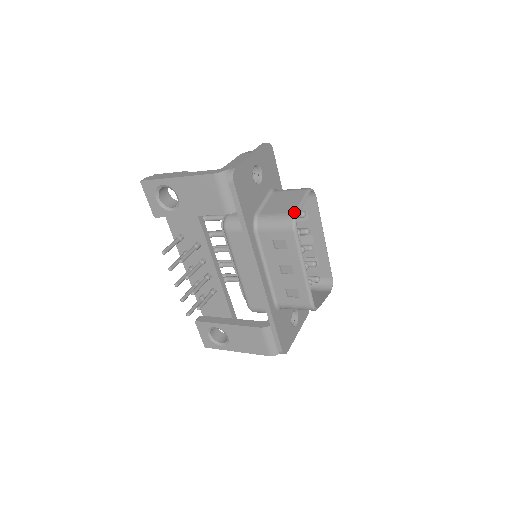
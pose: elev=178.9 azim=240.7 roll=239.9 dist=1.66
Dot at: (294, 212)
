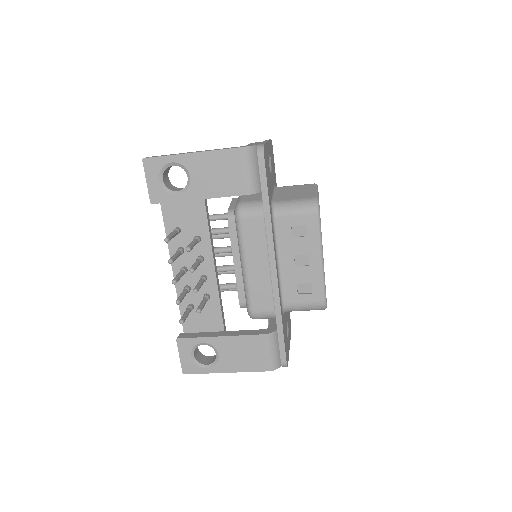
Dot at: (315, 197)
